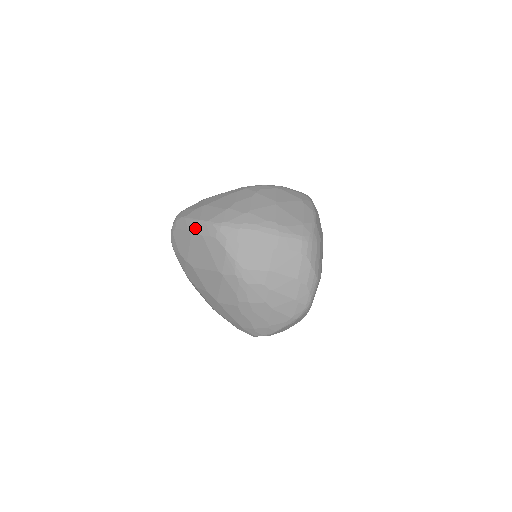
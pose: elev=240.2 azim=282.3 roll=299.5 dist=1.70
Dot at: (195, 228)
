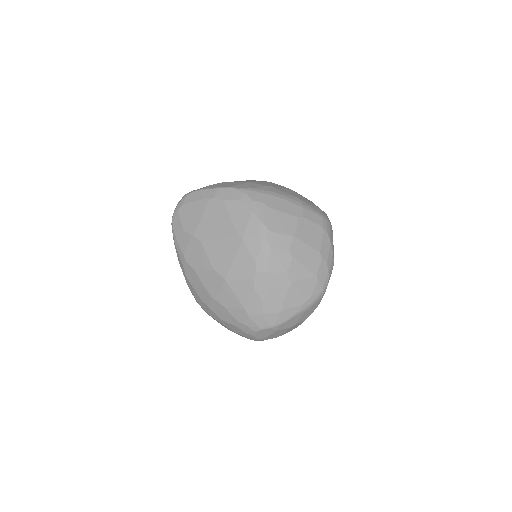
Dot at: (214, 195)
